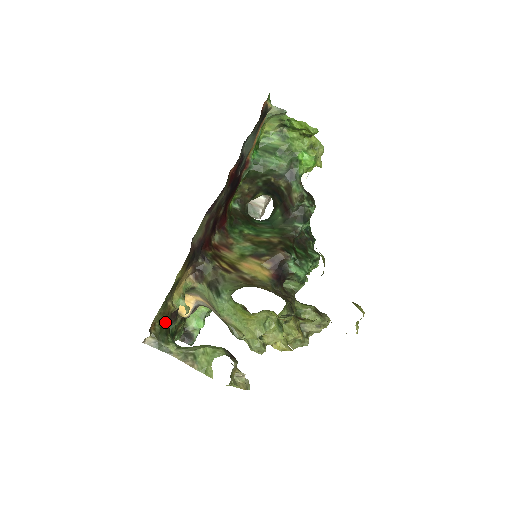
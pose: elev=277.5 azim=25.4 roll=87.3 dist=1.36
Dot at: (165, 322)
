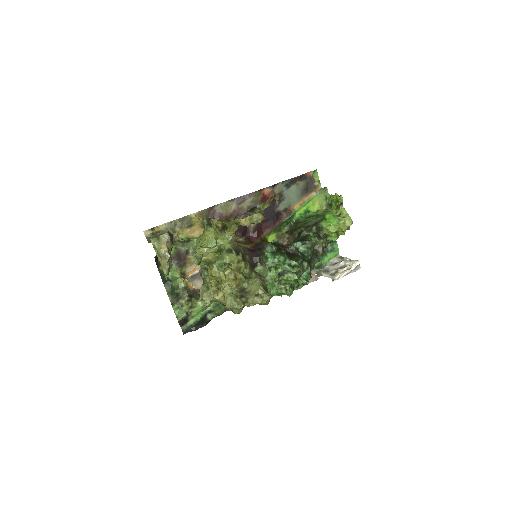
Dot at: occluded
